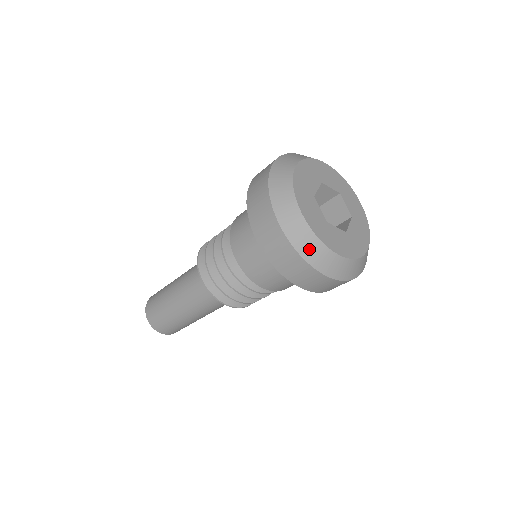
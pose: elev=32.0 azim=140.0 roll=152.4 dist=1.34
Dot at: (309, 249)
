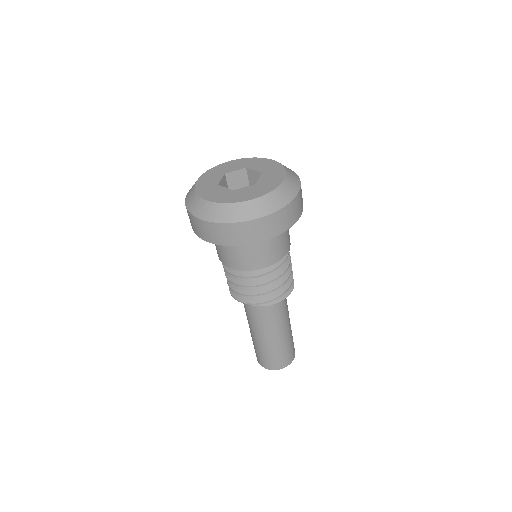
Dot at: (190, 199)
